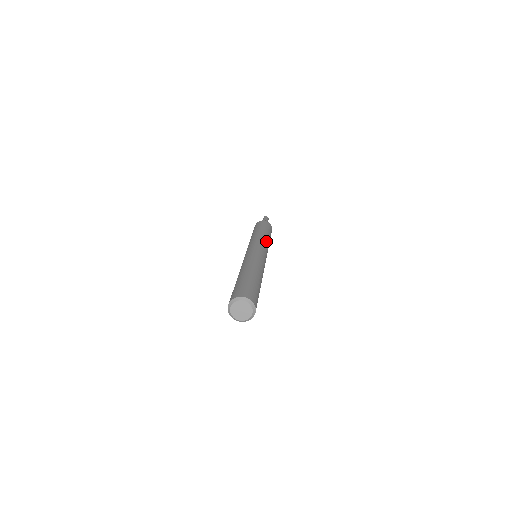
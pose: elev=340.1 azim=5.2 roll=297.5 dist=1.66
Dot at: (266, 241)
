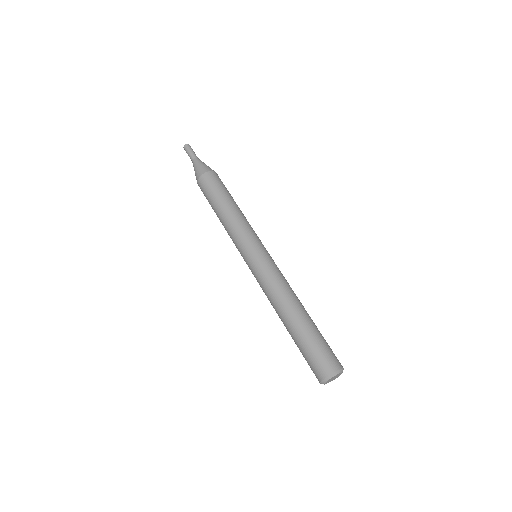
Dot at: (244, 224)
